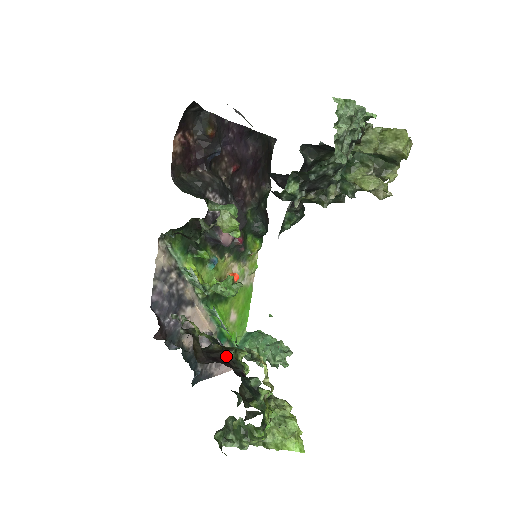
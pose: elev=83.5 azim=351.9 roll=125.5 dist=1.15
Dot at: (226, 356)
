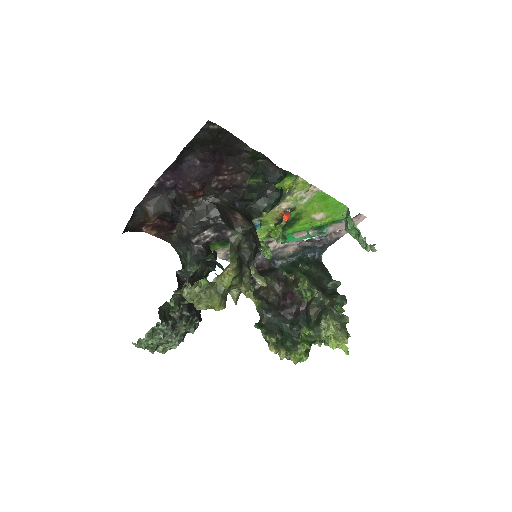
Dot at: (292, 291)
